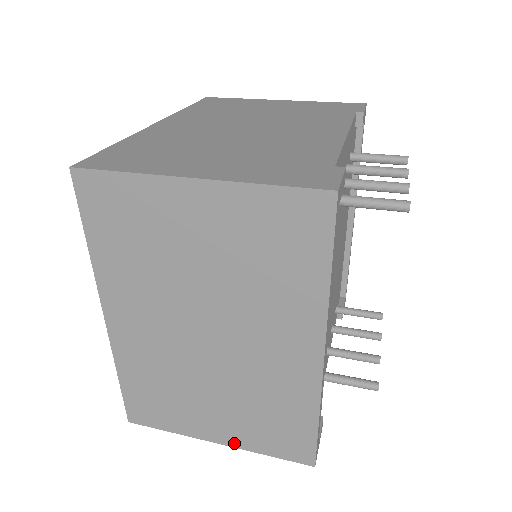
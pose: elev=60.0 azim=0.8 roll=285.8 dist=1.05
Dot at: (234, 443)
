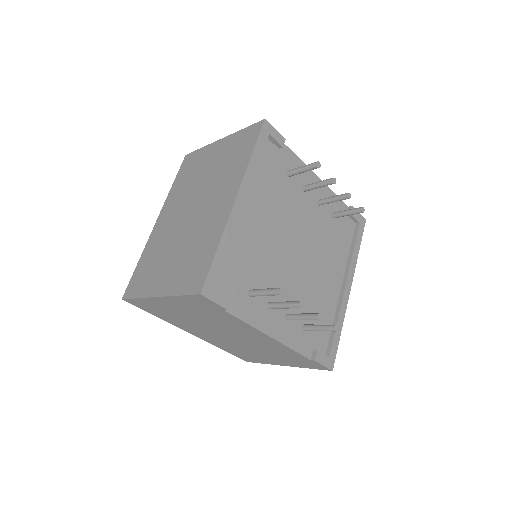
Dot at: (166, 292)
